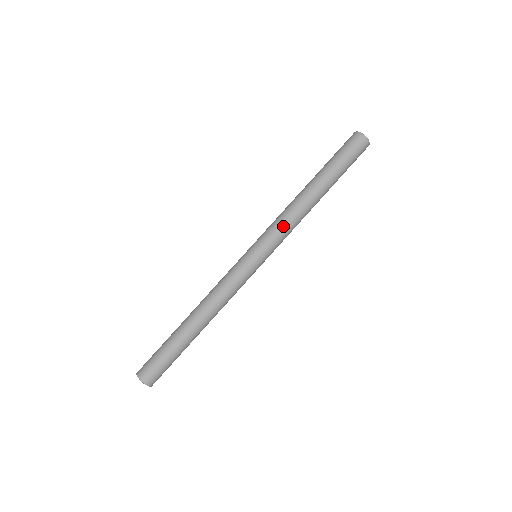
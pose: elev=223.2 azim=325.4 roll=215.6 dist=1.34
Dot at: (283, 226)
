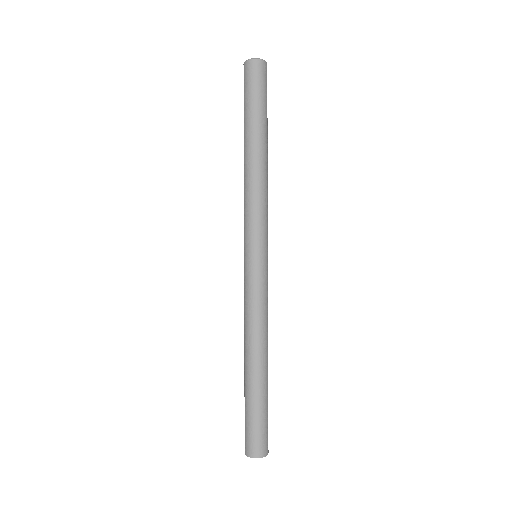
Dot at: (261, 208)
